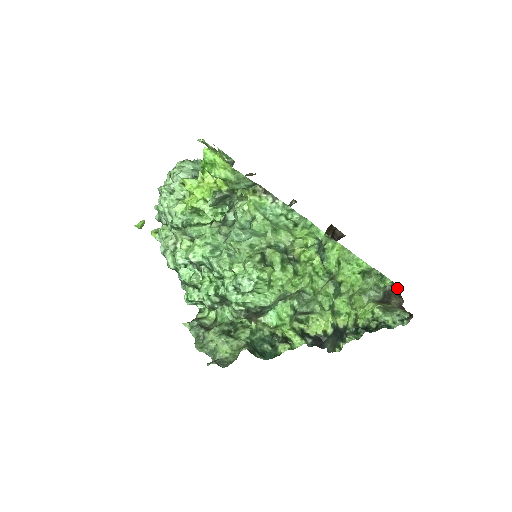
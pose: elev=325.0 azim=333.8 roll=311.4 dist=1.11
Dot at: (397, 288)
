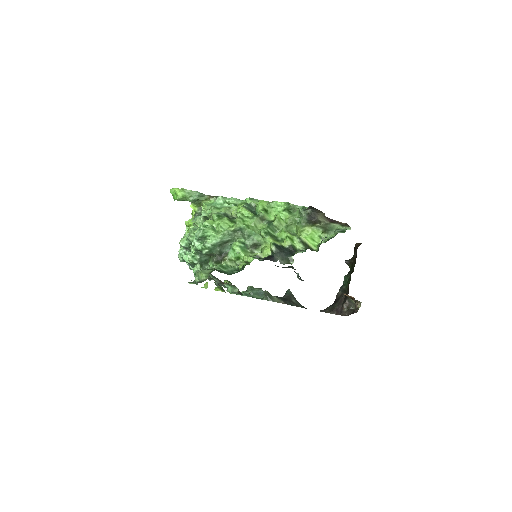
Dot at: (311, 206)
